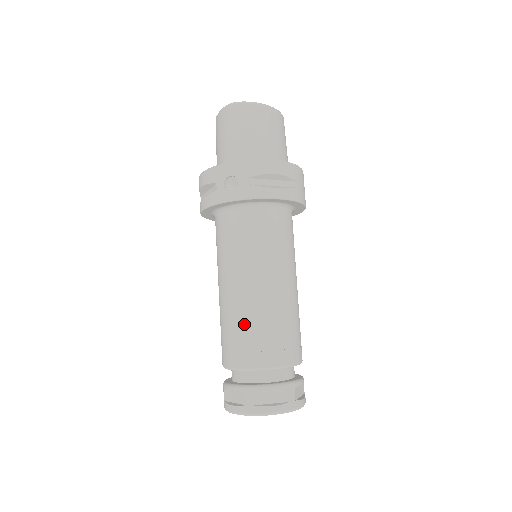
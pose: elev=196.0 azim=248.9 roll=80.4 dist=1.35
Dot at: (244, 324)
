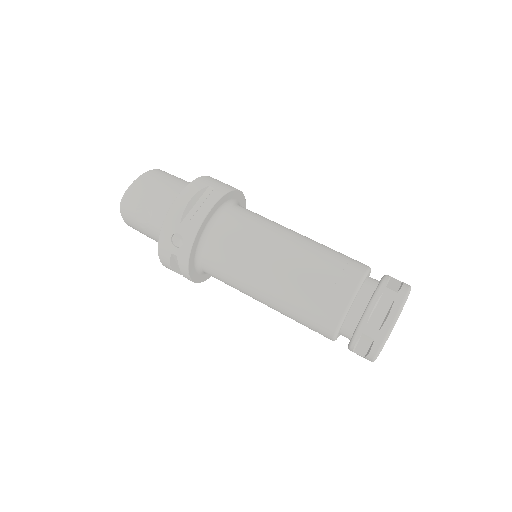
Dot at: (301, 298)
